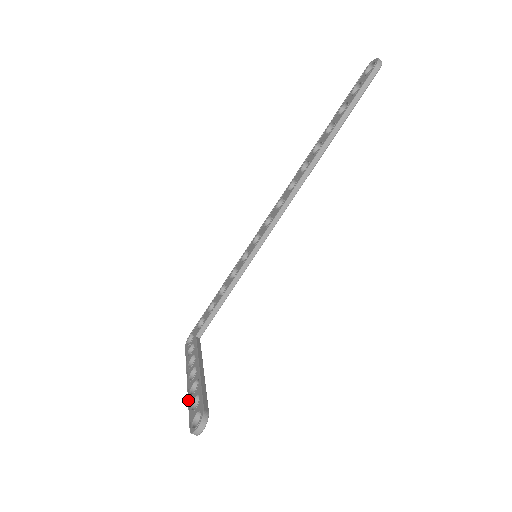
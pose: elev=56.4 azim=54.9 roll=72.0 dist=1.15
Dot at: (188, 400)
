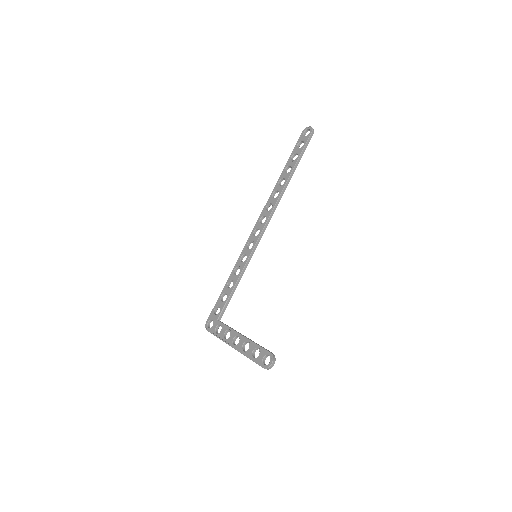
Dot at: (245, 355)
